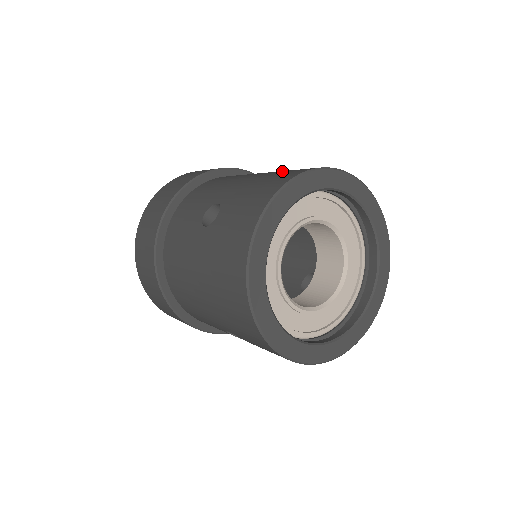
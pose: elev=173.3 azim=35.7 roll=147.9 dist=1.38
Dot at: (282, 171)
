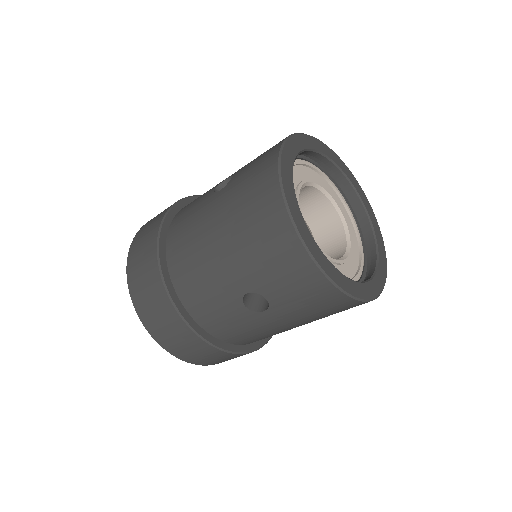
Dot at: occluded
